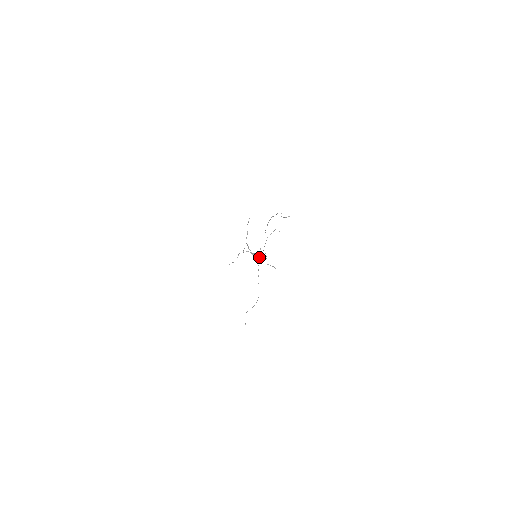
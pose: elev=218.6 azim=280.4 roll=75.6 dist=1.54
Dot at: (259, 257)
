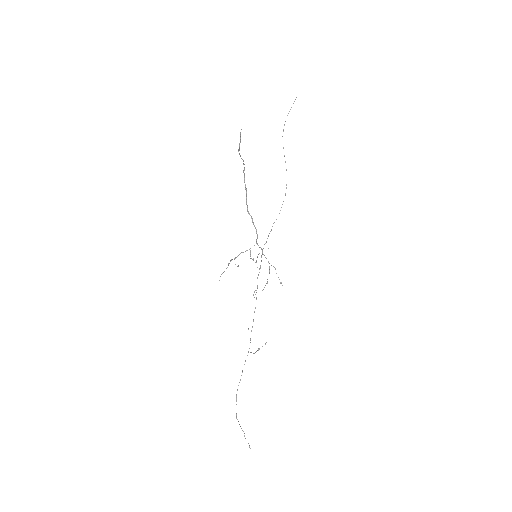
Dot at: occluded
